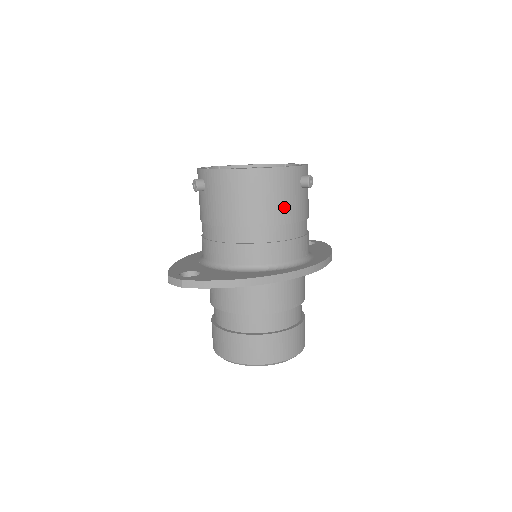
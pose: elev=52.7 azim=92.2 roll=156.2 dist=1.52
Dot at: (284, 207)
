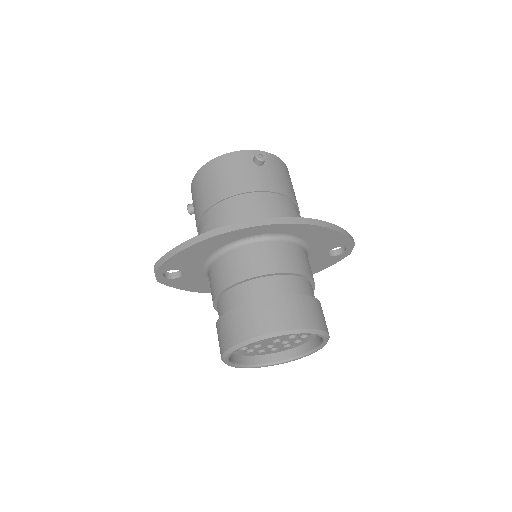
Dot at: (235, 181)
